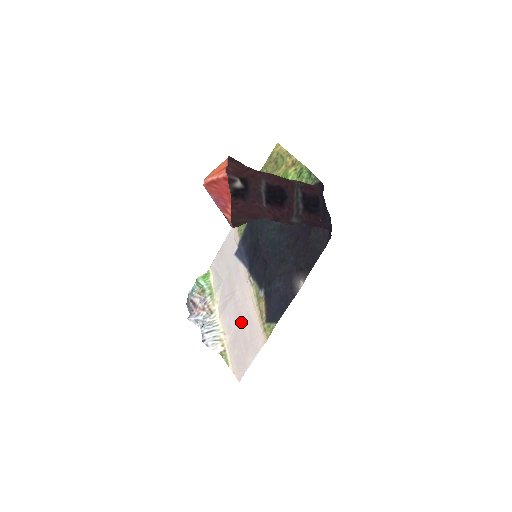
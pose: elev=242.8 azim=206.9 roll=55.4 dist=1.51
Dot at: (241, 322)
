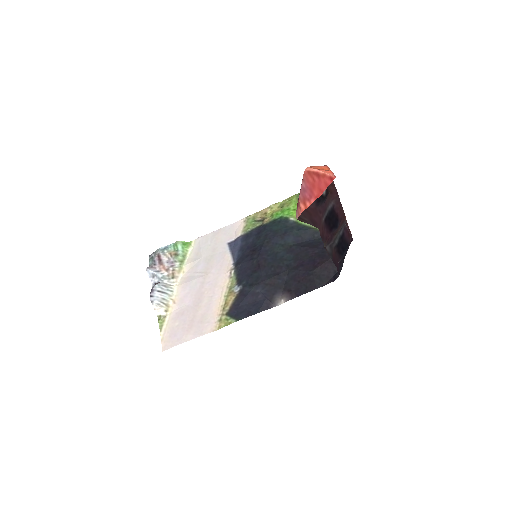
Dot at: (199, 301)
